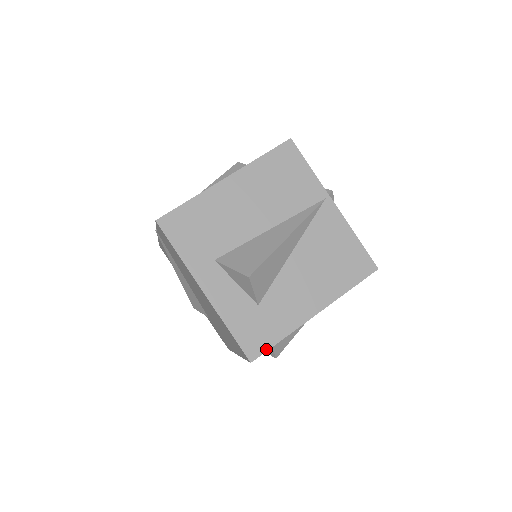
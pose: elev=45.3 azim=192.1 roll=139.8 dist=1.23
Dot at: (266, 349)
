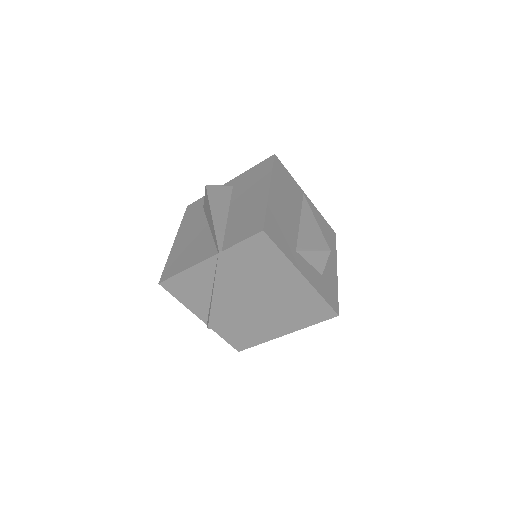
Dot at: (338, 303)
